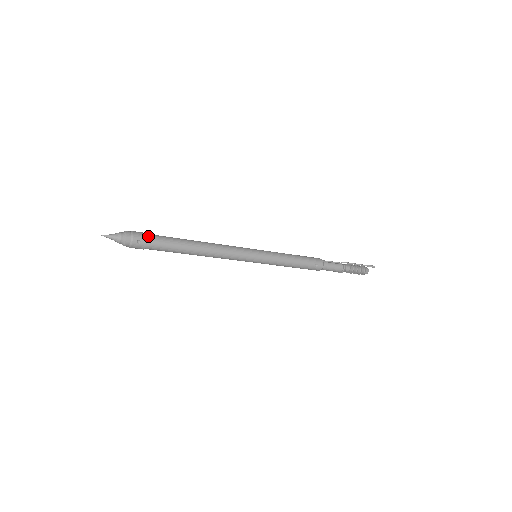
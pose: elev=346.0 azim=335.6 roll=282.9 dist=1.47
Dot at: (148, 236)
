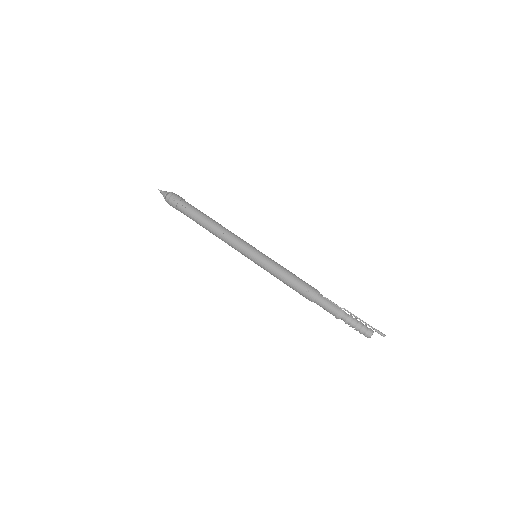
Dot at: (183, 200)
